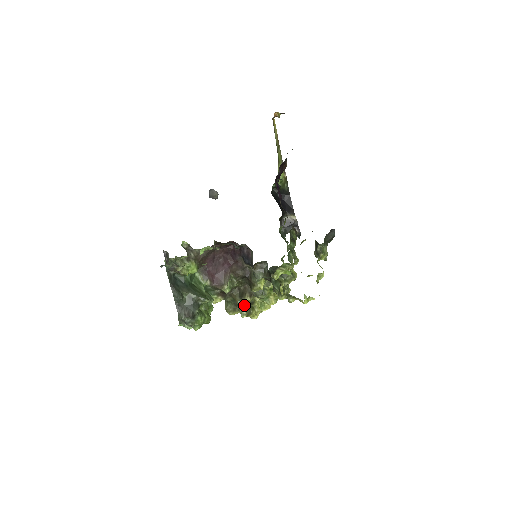
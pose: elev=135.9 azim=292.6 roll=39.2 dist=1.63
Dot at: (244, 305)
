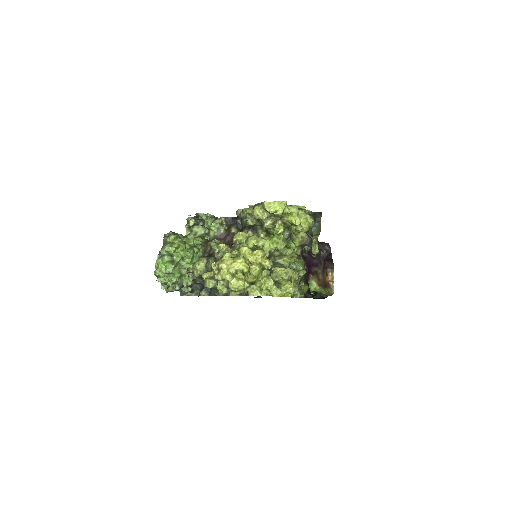
Dot at: (219, 245)
